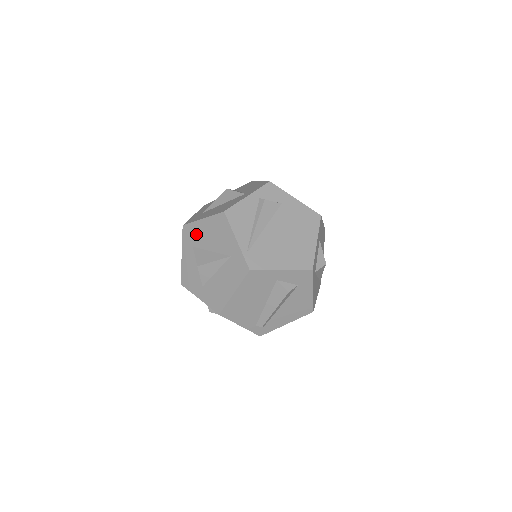
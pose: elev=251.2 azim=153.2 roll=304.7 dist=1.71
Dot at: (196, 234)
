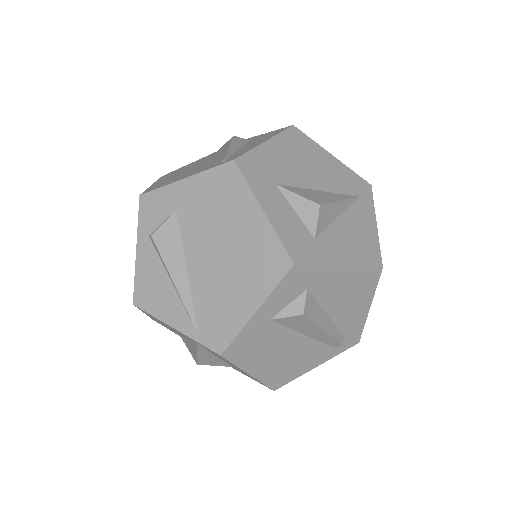
Dot at: occluded
